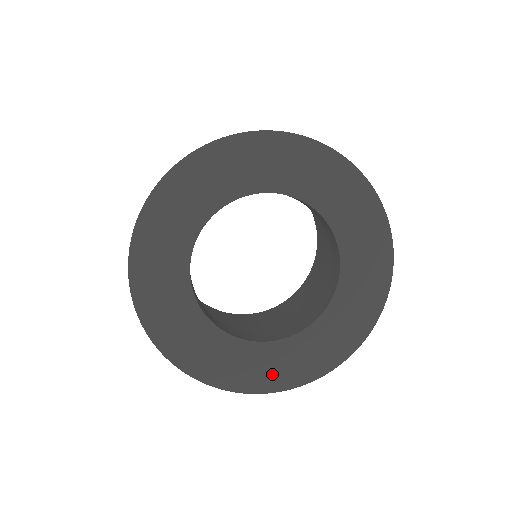
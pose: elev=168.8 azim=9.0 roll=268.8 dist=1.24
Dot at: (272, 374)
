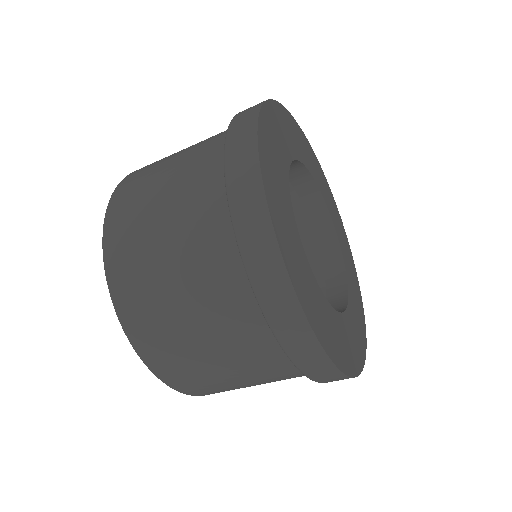
Dot at: (357, 345)
